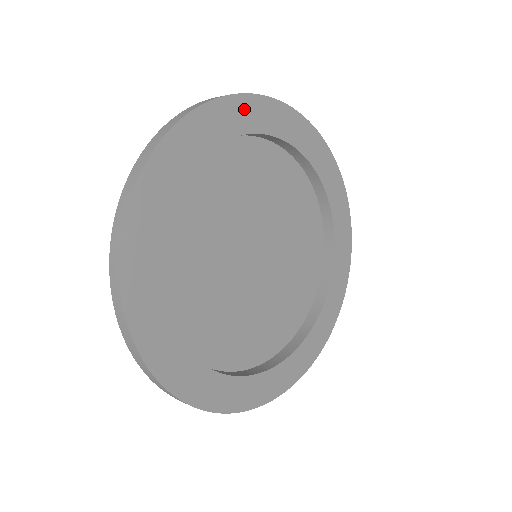
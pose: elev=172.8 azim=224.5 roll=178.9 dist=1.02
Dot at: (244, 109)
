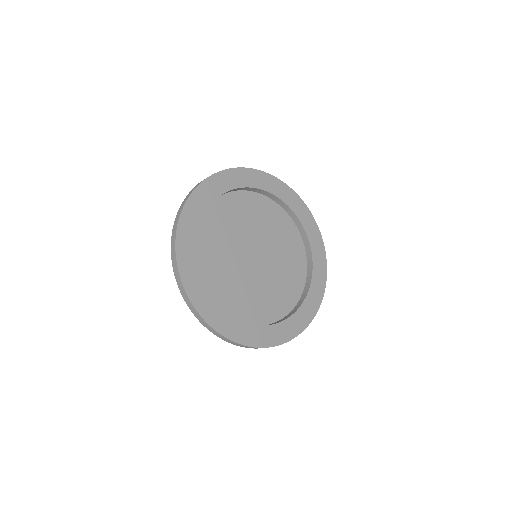
Dot at: (203, 192)
